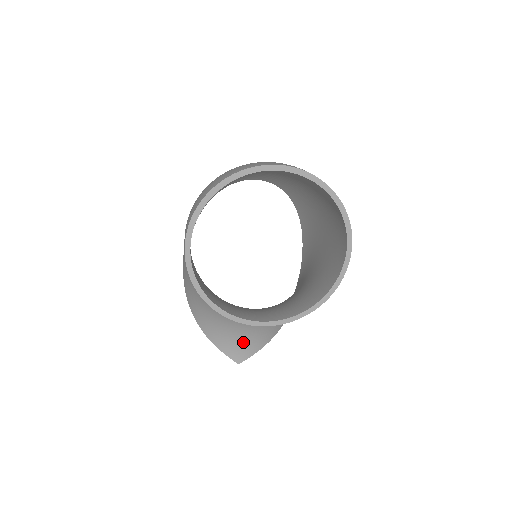
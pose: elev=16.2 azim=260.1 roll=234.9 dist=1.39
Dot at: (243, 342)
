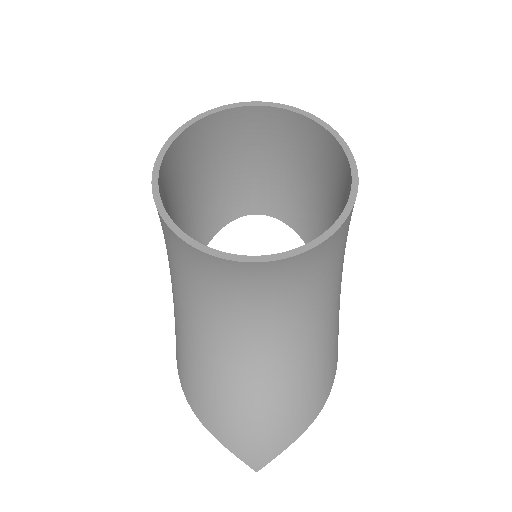
Dot at: (259, 422)
